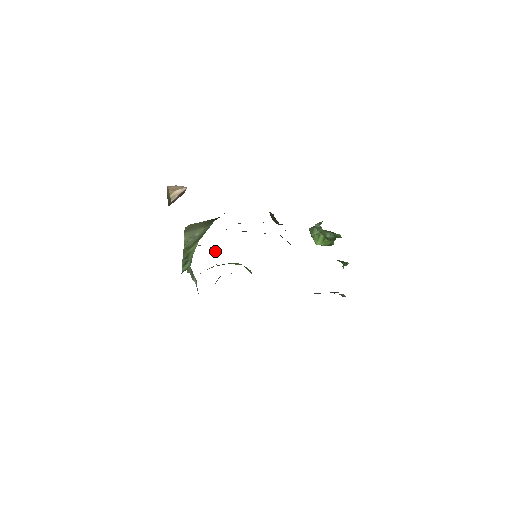
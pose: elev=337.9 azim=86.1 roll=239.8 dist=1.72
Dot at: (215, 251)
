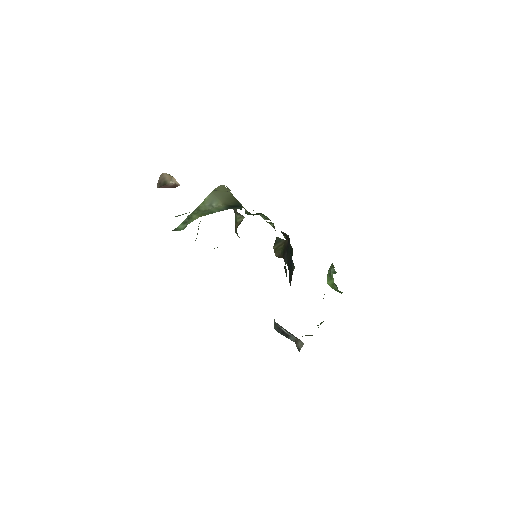
Dot at: (238, 220)
